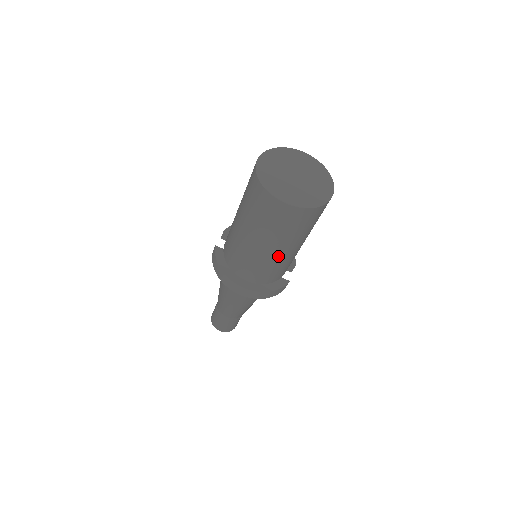
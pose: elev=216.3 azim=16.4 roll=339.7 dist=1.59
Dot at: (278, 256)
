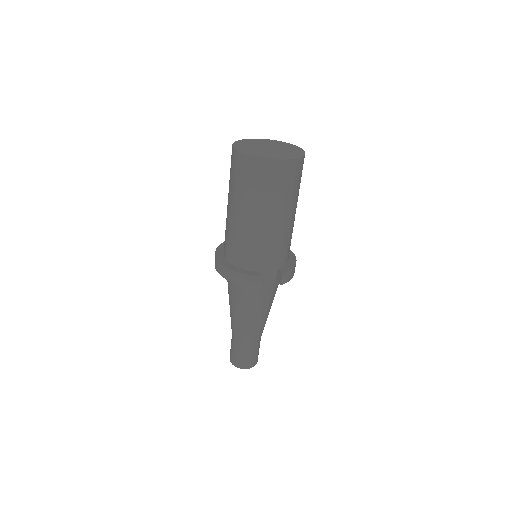
Dot at: (240, 223)
